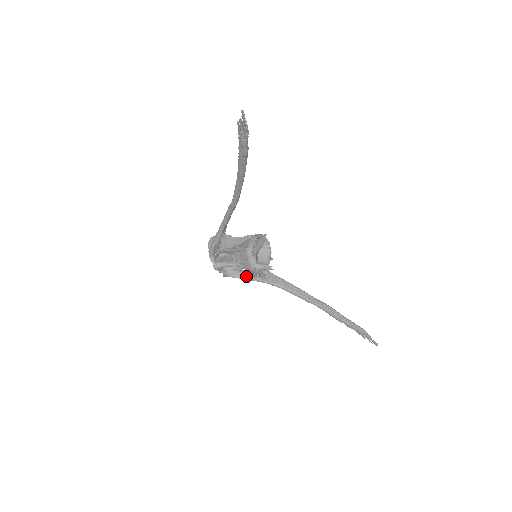
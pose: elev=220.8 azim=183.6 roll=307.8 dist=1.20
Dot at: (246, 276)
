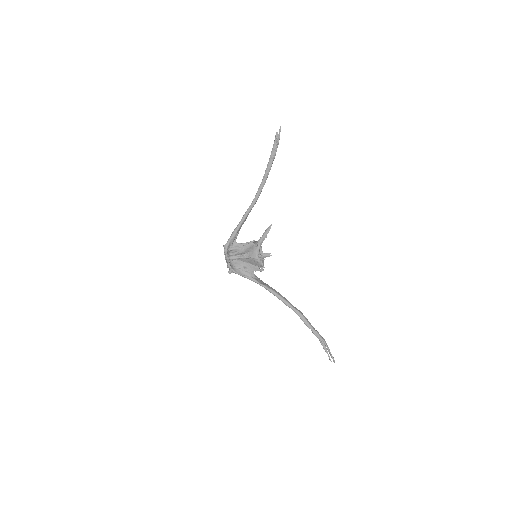
Dot at: (245, 274)
